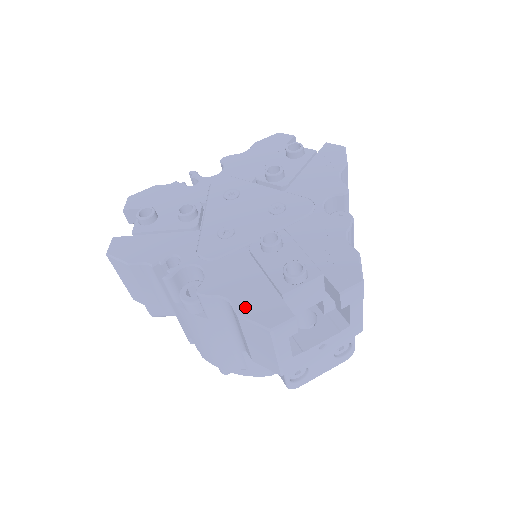
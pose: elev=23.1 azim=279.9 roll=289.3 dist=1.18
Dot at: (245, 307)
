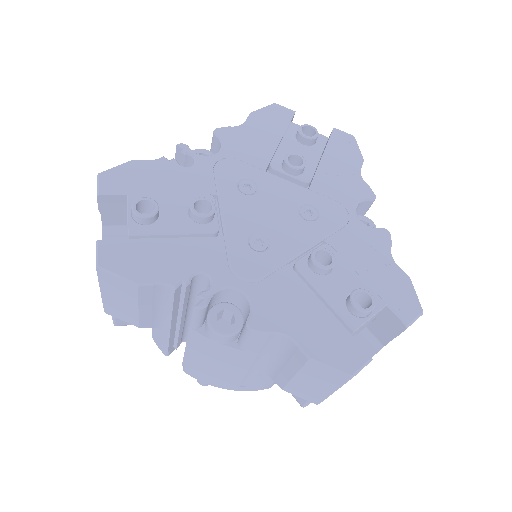
Dot at: (315, 348)
